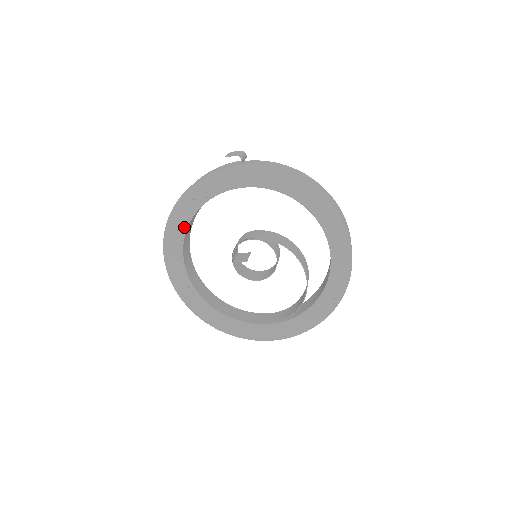
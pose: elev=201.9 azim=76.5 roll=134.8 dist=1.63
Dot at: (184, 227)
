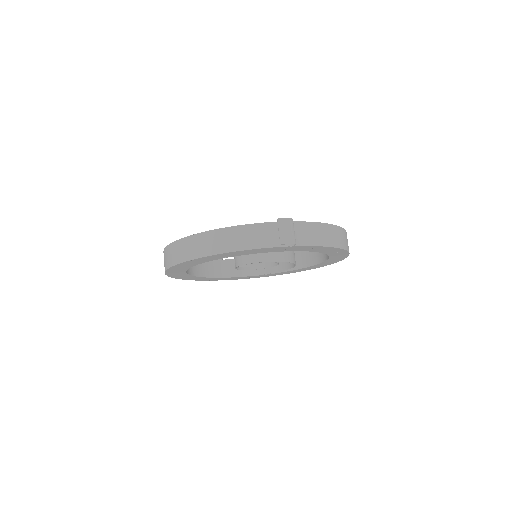
Dot at: (202, 262)
